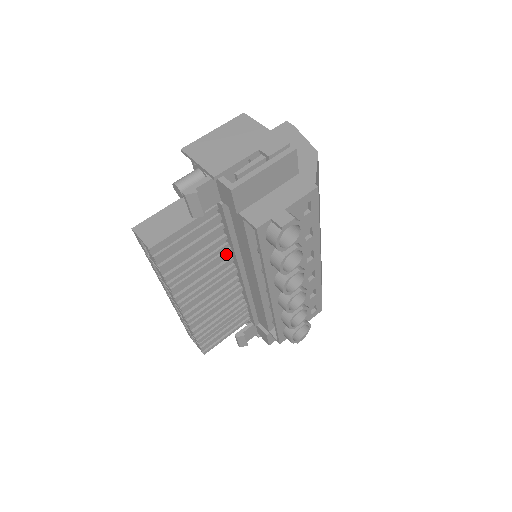
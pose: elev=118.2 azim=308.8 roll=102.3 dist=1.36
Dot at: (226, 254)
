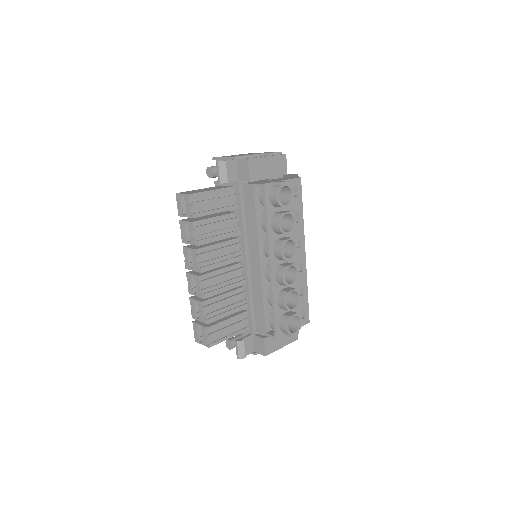
Dot at: (237, 234)
